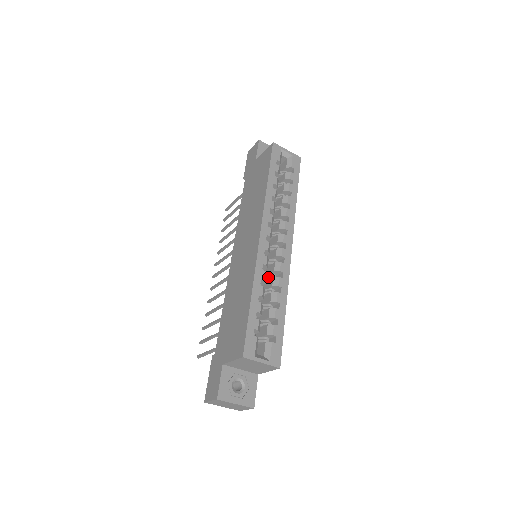
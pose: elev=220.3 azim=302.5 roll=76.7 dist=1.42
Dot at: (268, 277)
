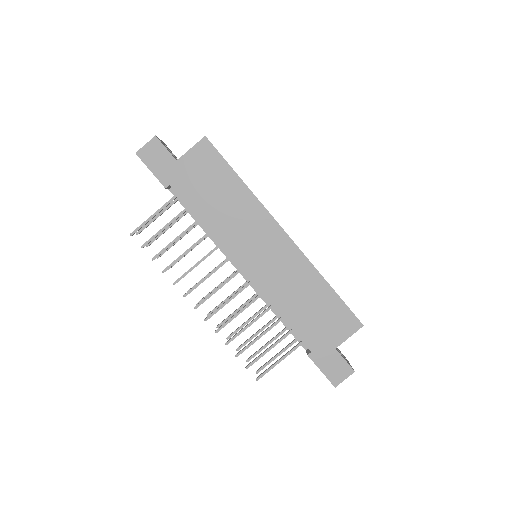
Dot at: occluded
